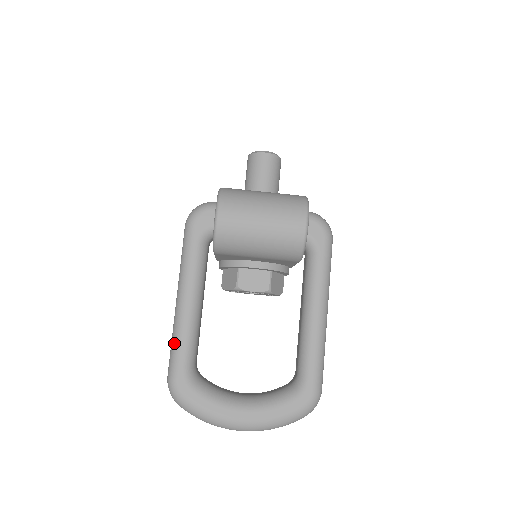
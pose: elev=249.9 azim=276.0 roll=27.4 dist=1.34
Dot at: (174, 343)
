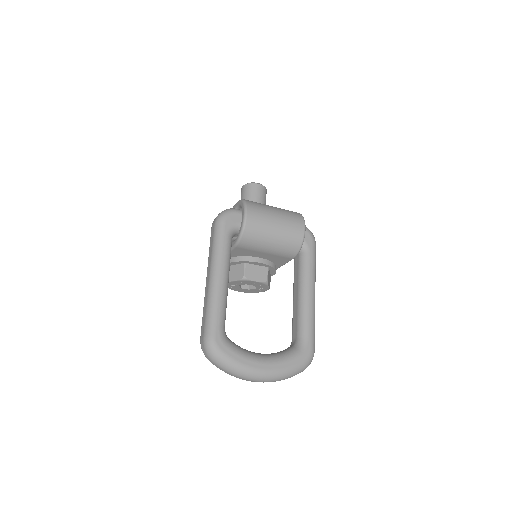
Dot at: (211, 309)
